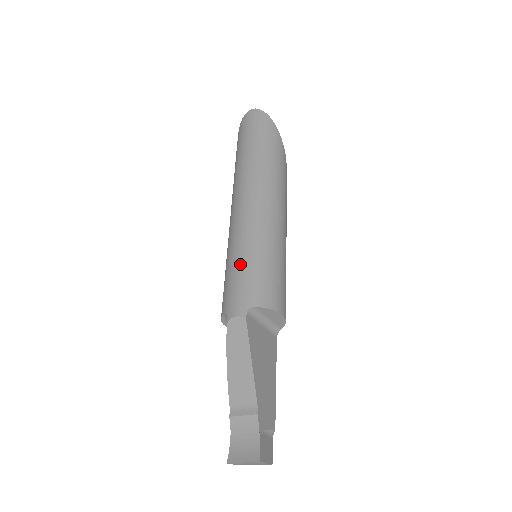
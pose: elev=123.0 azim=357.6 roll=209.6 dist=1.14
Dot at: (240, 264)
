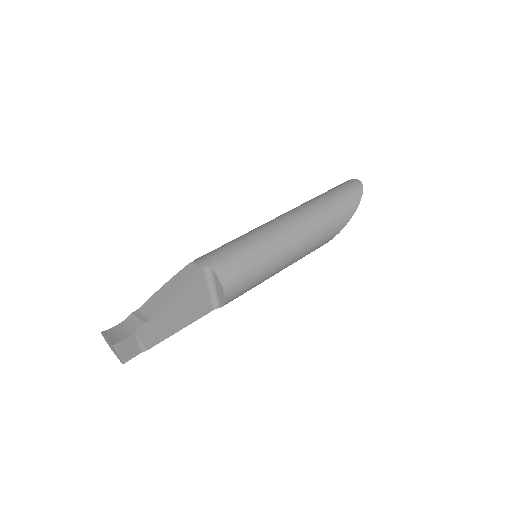
Dot at: (235, 243)
